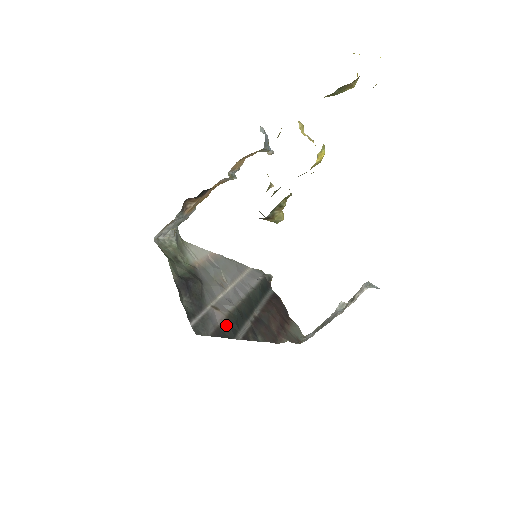
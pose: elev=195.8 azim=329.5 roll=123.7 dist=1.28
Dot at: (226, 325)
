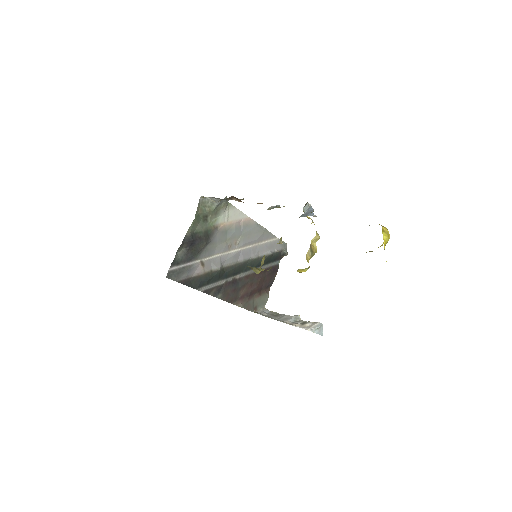
Dot at: (198, 279)
